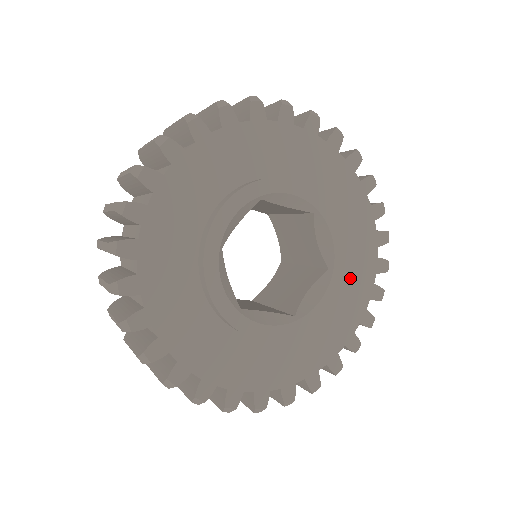
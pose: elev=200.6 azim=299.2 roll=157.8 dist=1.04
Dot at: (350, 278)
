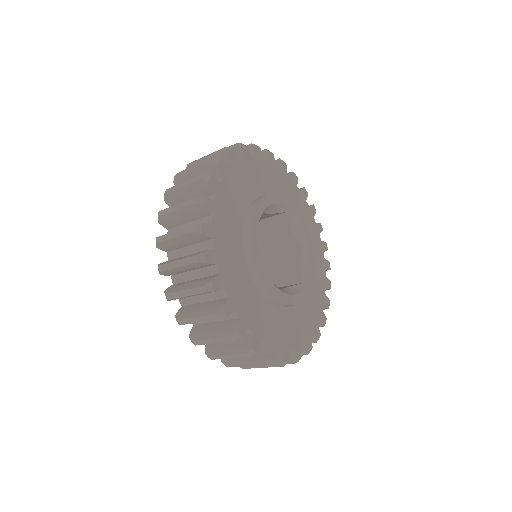
Dot at: (307, 306)
